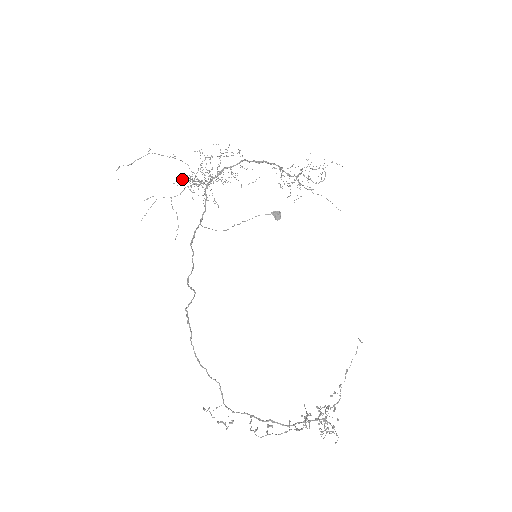
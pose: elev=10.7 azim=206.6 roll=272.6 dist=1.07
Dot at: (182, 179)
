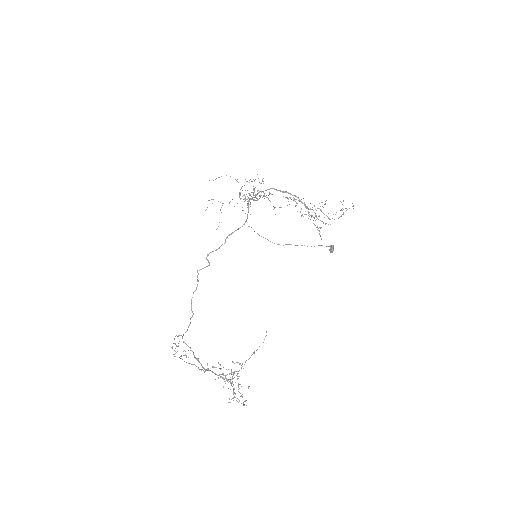
Dot at: occluded
